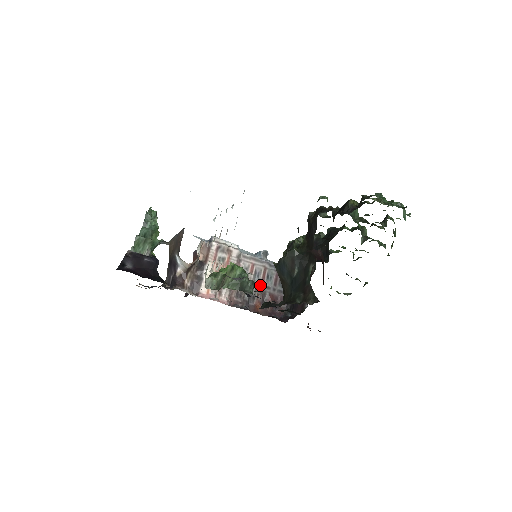
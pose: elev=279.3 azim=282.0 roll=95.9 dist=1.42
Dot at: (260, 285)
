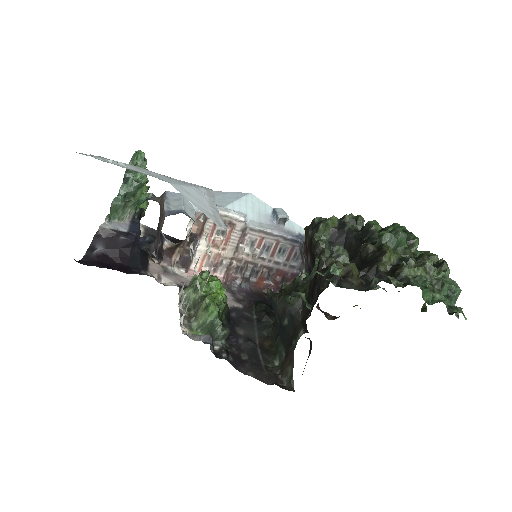
Dot at: (267, 260)
